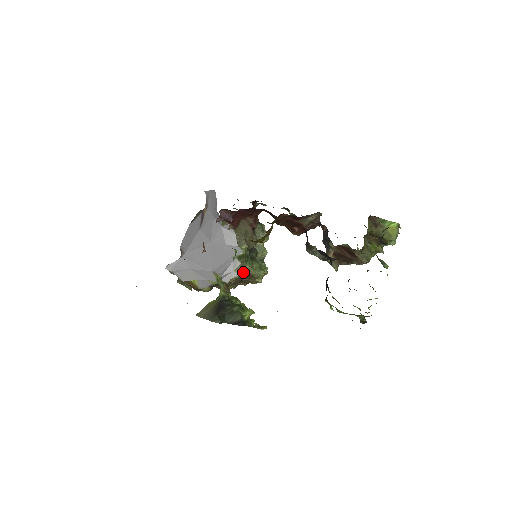
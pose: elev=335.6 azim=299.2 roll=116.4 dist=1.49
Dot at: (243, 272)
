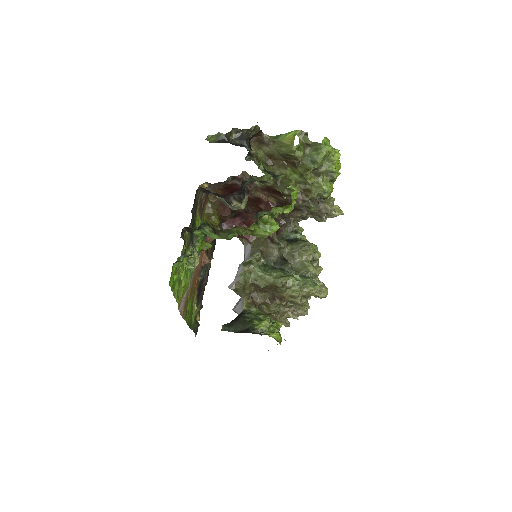
Dot at: (259, 281)
